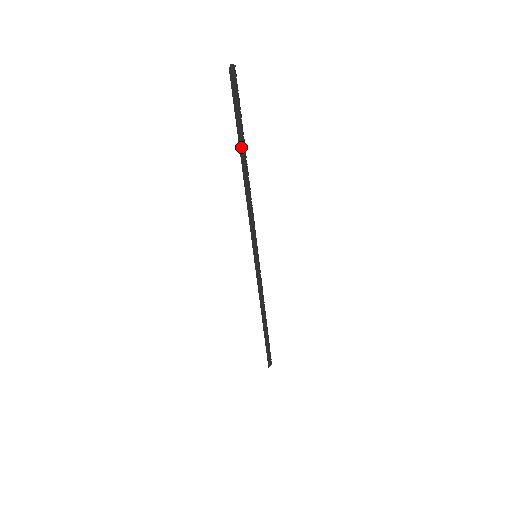
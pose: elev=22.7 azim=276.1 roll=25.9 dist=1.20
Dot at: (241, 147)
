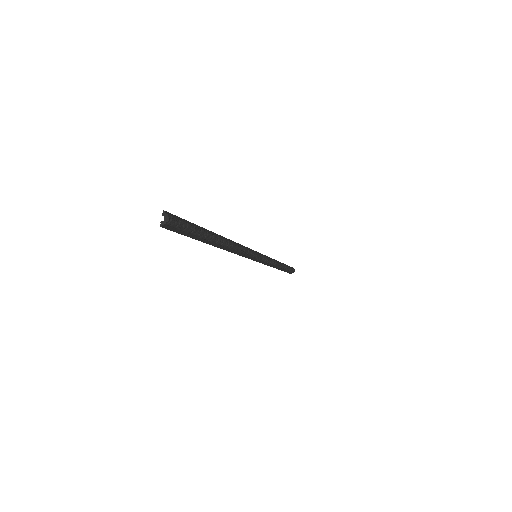
Dot at: (206, 241)
